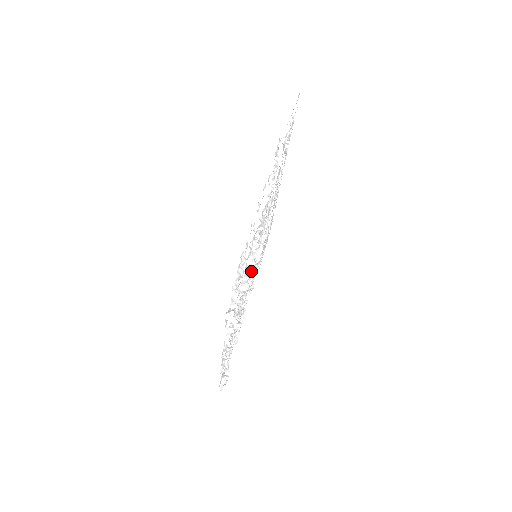
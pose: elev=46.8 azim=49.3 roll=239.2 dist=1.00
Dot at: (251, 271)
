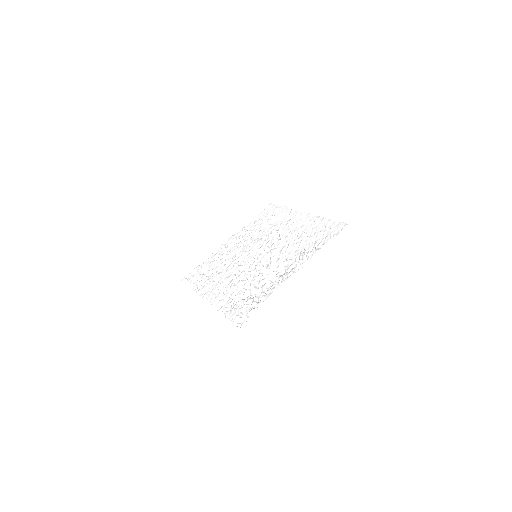
Dot at: (251, 280)
